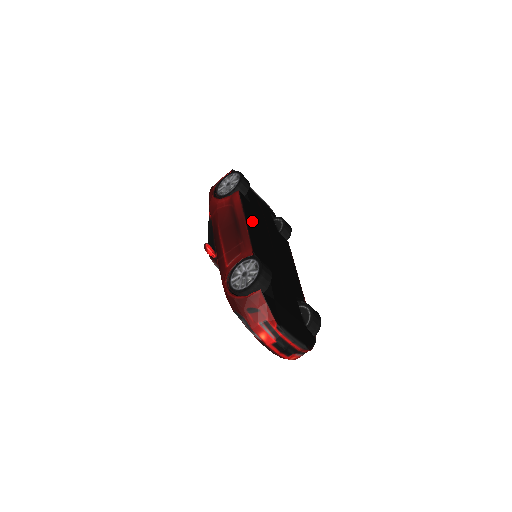
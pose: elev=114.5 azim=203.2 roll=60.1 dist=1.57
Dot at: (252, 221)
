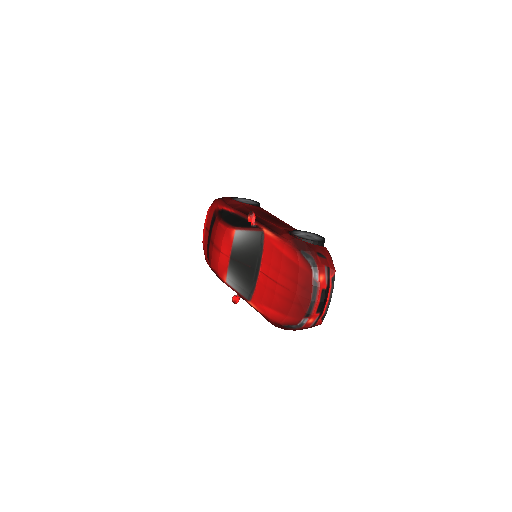
Dot at: occluded
